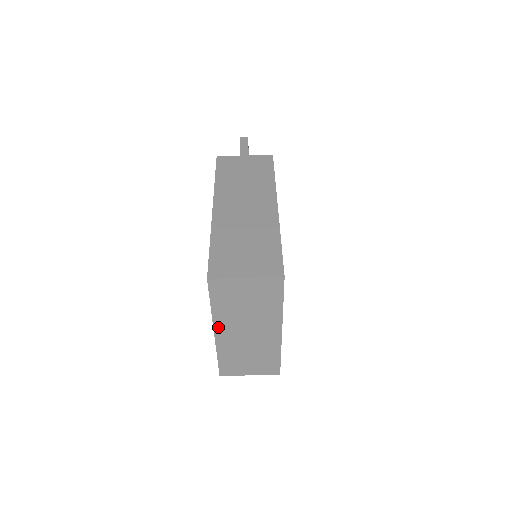
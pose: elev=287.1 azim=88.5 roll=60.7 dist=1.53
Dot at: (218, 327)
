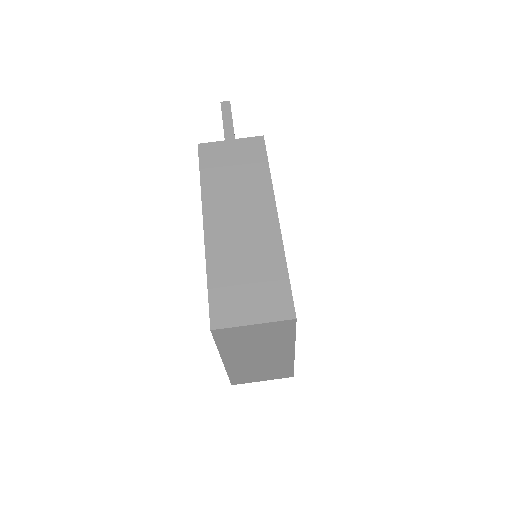
Dot at: (226, 358)
